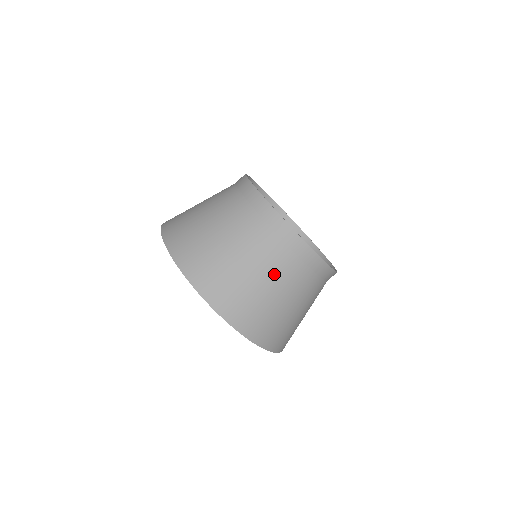
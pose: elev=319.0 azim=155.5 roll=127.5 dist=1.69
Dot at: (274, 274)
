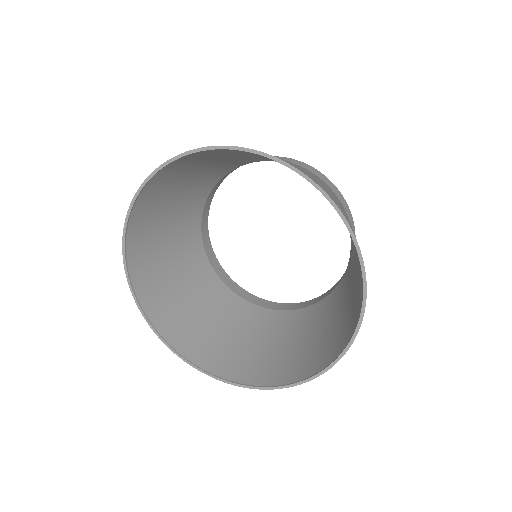
Dot at: occluded
